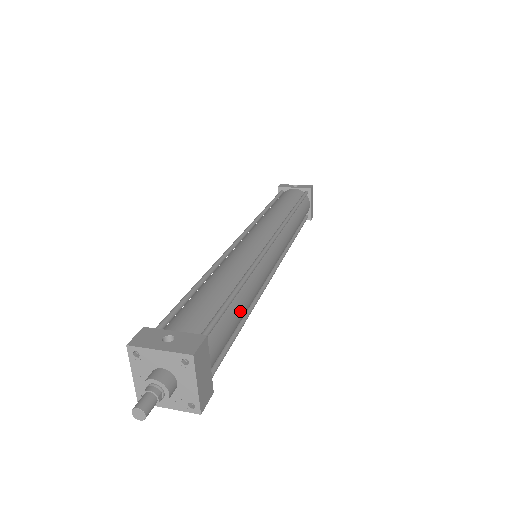
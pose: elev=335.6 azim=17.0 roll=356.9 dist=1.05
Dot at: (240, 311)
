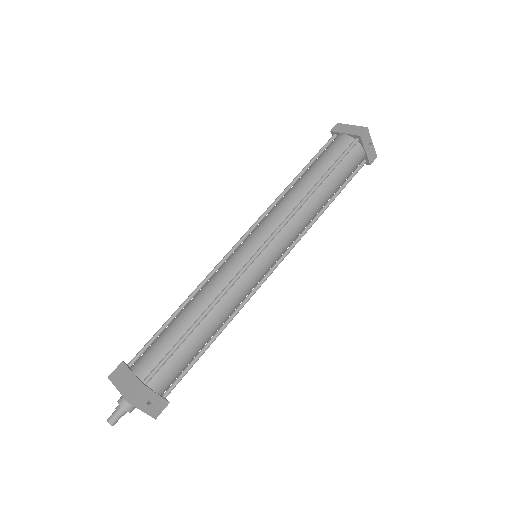
Dot at: occluded
